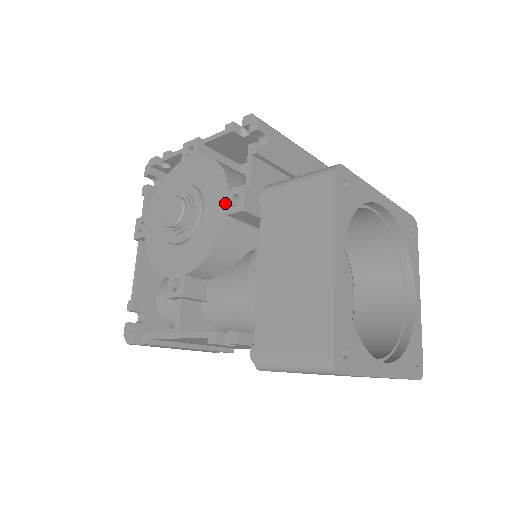
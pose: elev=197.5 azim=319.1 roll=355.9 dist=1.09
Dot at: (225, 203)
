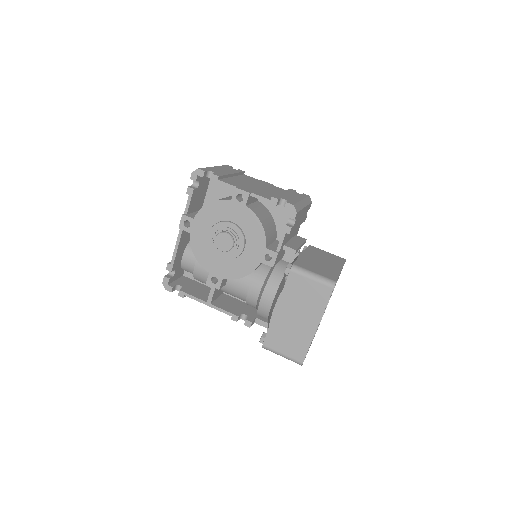
Dot at: (261, 255)
